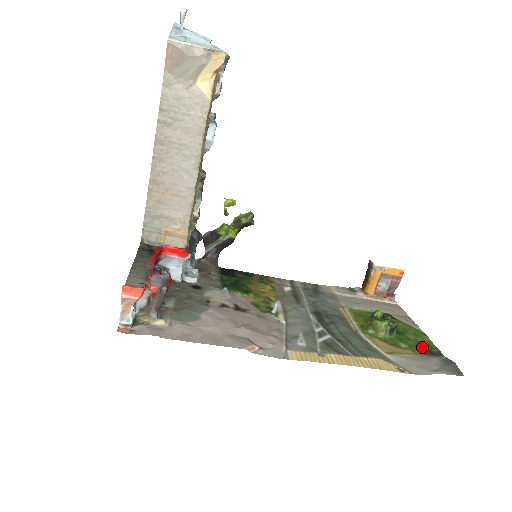
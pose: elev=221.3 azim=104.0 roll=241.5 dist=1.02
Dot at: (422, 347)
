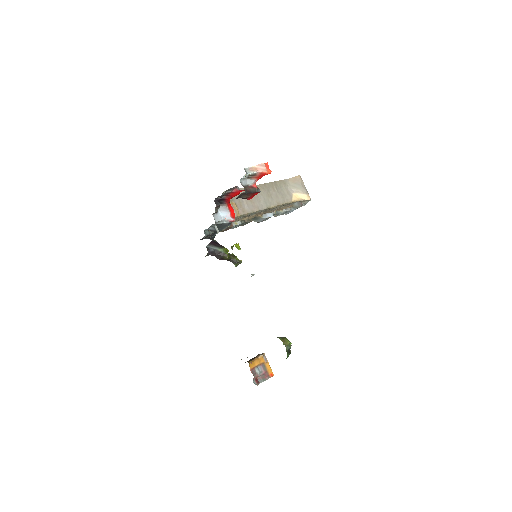
Dot at: occluded
